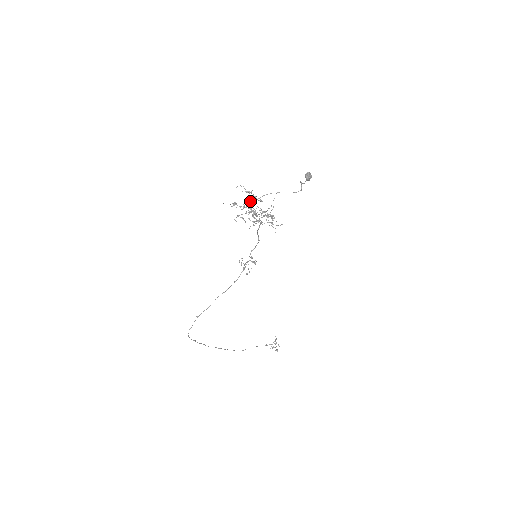
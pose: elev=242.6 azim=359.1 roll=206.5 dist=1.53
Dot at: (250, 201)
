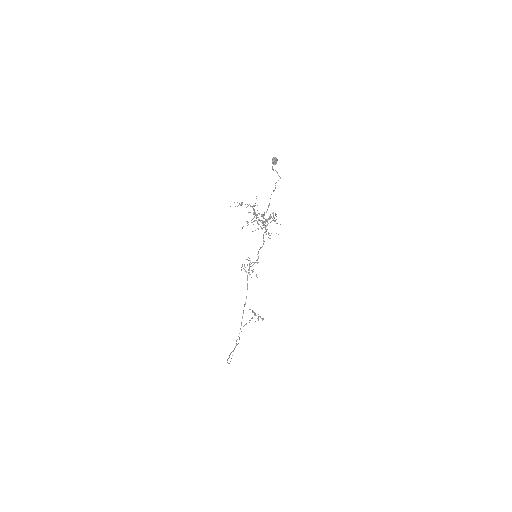
Dot at: occluded
